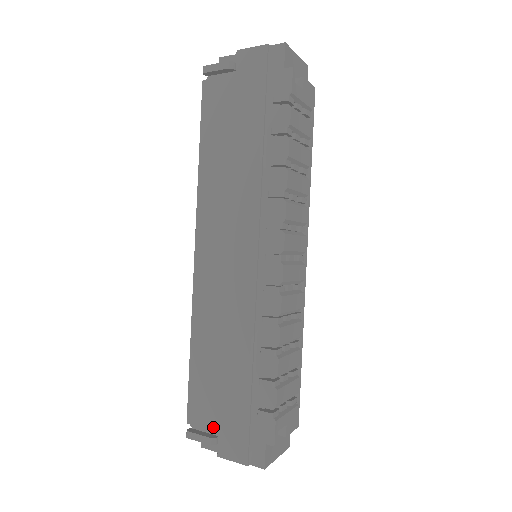
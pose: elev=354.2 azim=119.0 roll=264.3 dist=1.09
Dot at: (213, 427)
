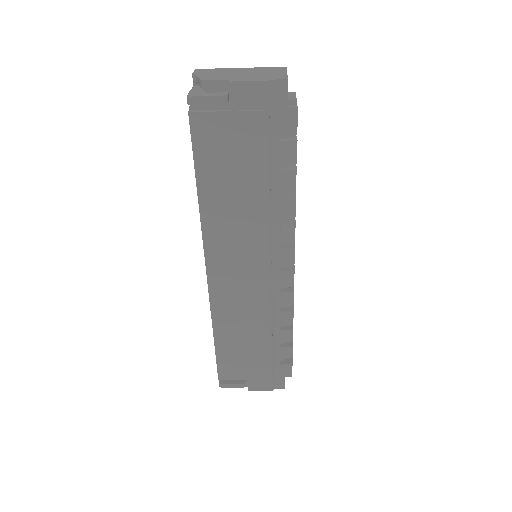
Dot at: (243, 378)
